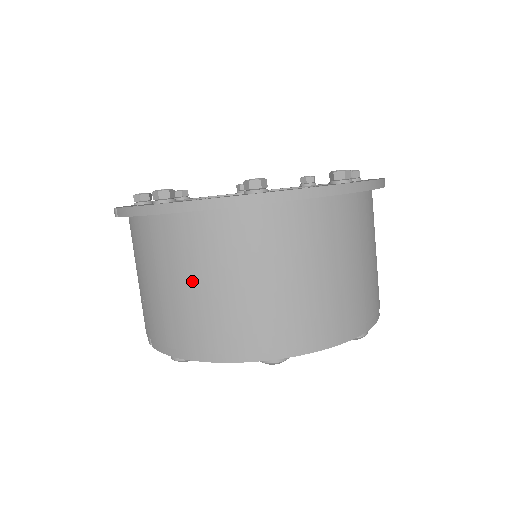
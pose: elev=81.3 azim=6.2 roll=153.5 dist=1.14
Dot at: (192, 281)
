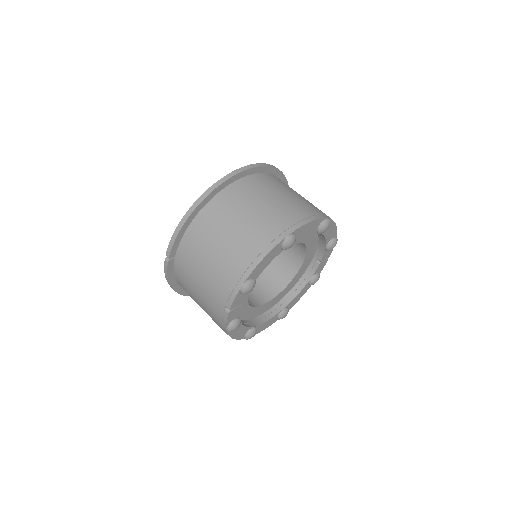
Dot at: (223, 236)
